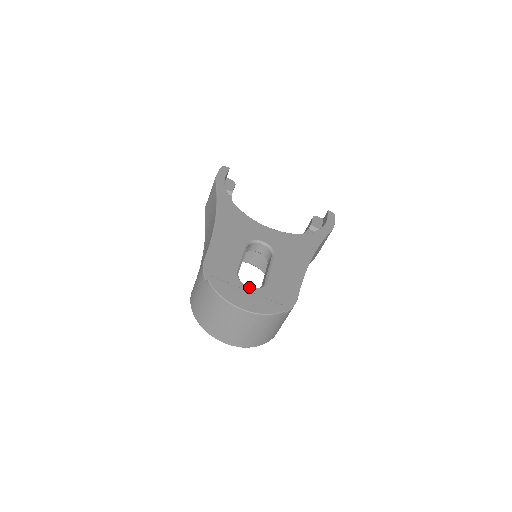
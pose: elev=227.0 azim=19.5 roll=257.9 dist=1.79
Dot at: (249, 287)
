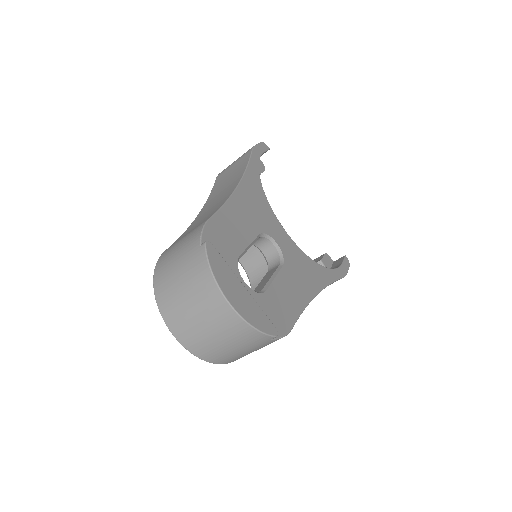
Dot at: (245, 283)
